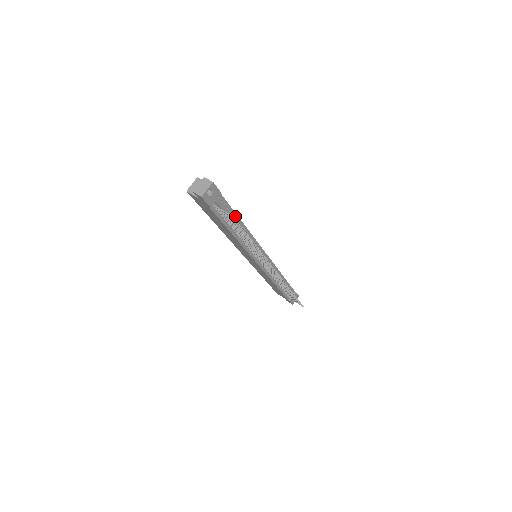
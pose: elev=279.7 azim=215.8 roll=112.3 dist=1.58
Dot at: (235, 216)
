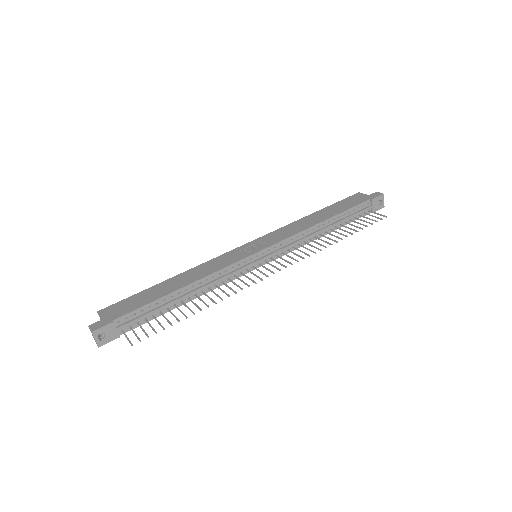
Dot at: (163, 299)
